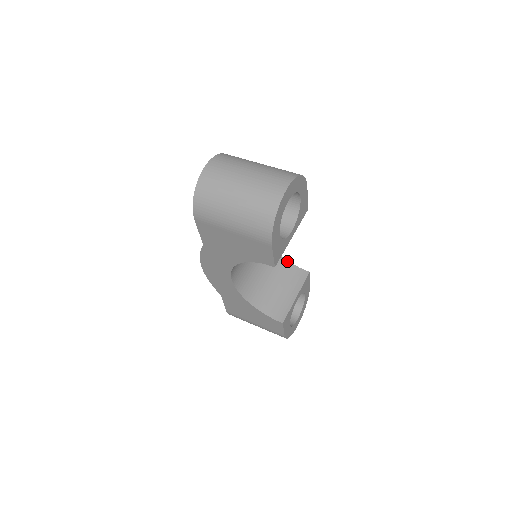
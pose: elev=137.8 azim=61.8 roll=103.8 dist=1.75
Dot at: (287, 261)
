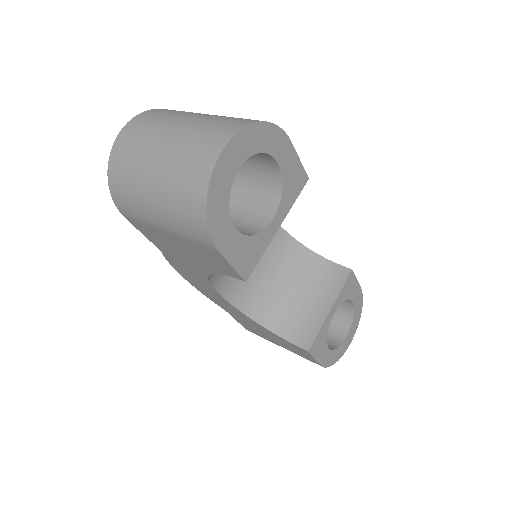
Dot at: (318, 255)
